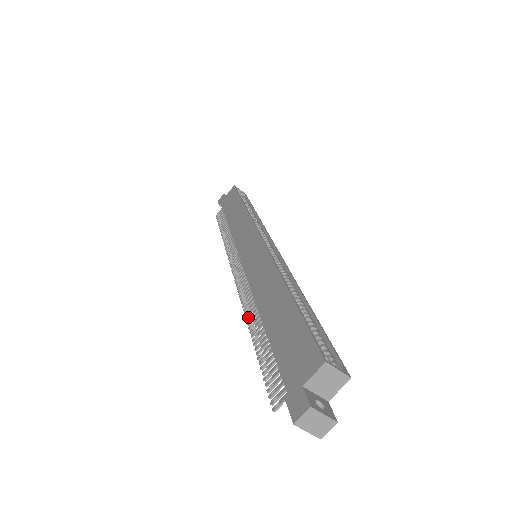
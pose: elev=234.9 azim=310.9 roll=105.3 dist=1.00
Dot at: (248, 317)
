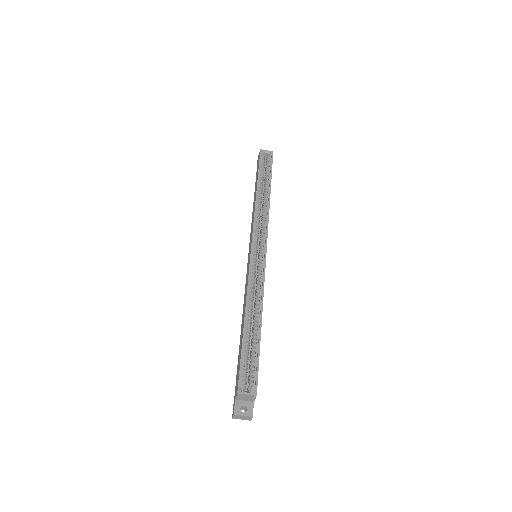
Dot at: occluded
